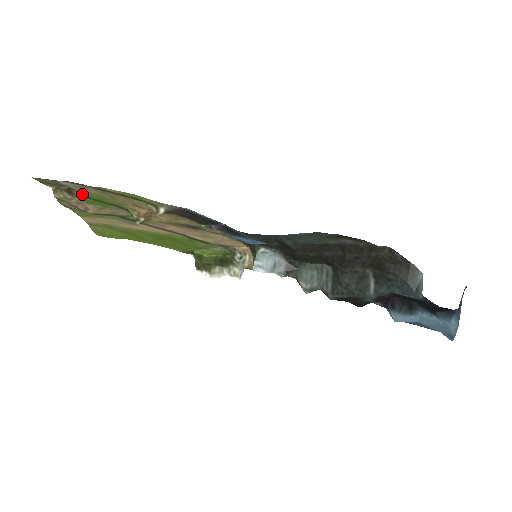
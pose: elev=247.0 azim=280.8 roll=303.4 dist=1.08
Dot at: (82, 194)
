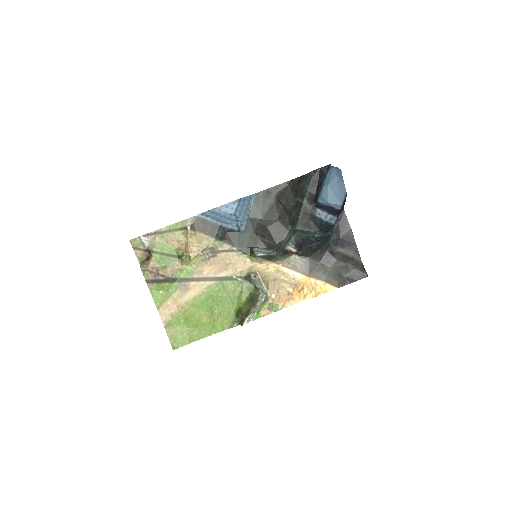
Dot at: (153, 250)
